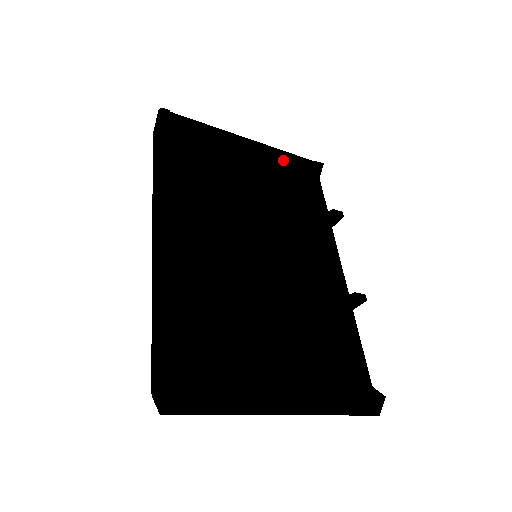
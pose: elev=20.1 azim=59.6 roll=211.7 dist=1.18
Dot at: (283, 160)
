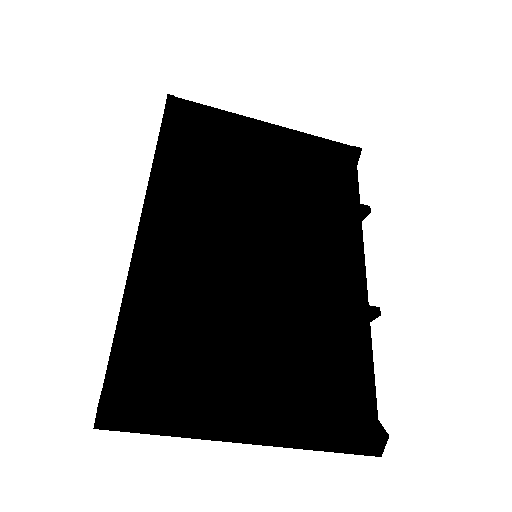
Dot at: (313, 146)
